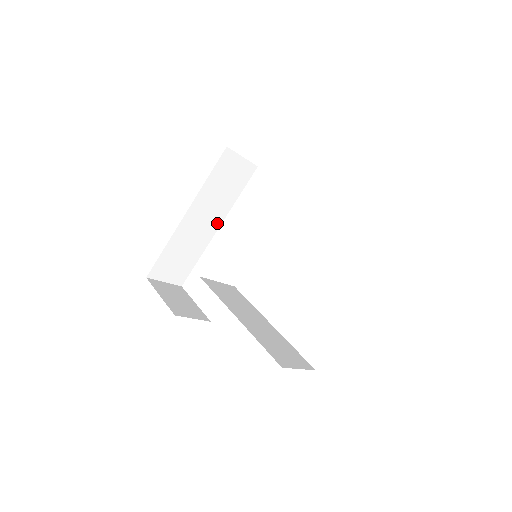
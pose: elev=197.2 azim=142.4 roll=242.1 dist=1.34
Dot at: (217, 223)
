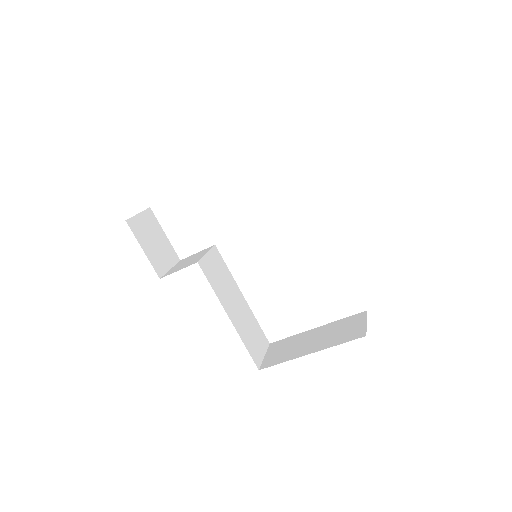
Dot at: occluded
